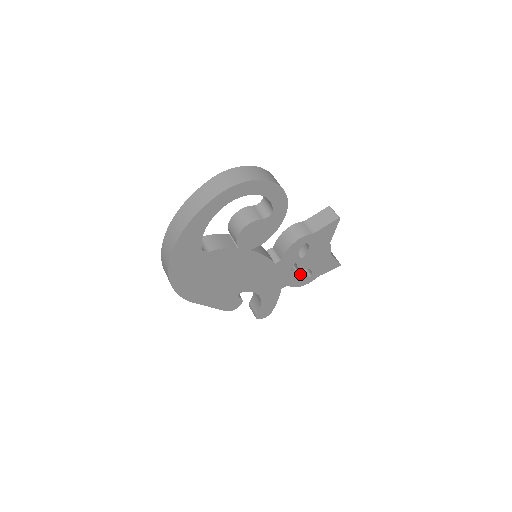
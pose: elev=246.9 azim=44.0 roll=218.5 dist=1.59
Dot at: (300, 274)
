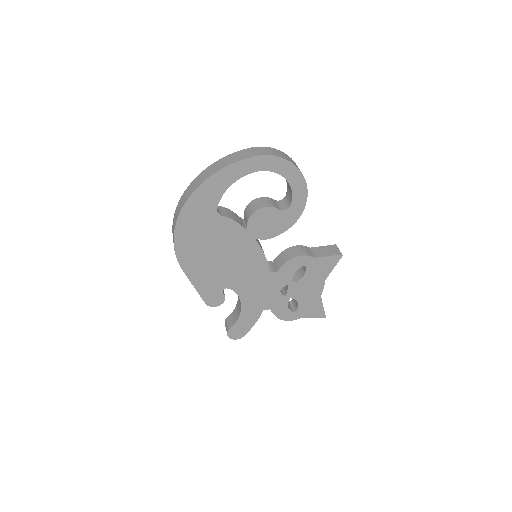
Dot at: (286, 303)
